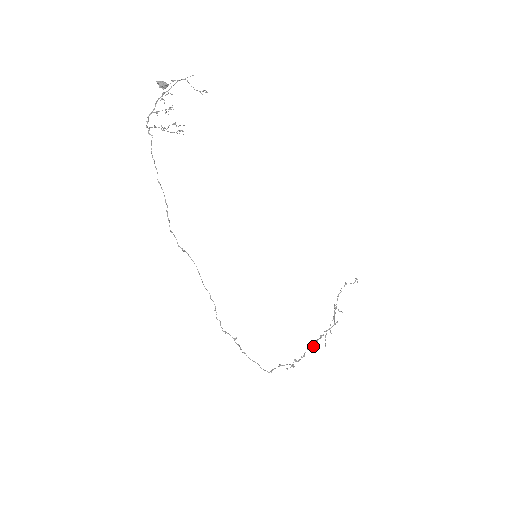
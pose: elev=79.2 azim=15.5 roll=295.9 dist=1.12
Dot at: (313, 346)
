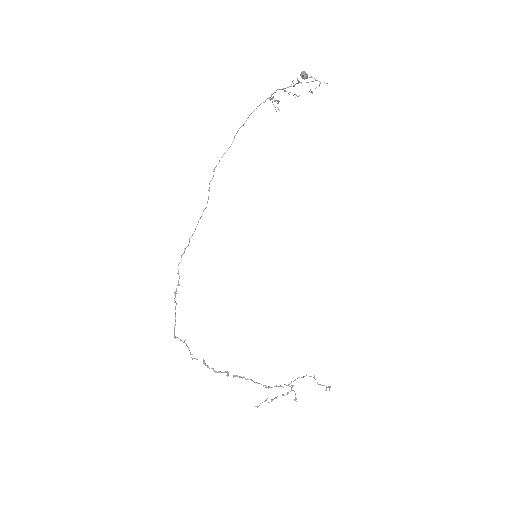
Dot at: occluded
